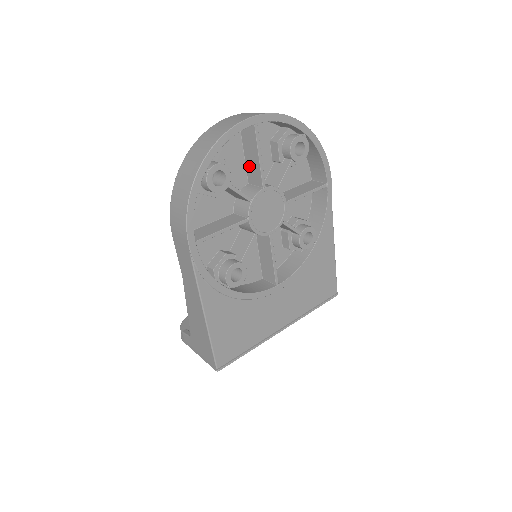
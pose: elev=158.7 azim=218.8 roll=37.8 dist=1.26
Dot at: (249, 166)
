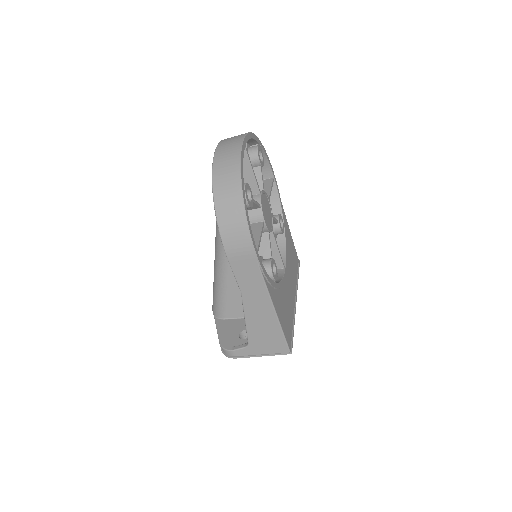
Dot at: occluded
